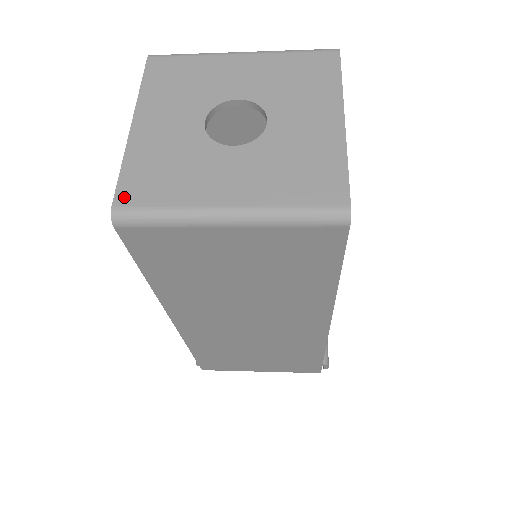
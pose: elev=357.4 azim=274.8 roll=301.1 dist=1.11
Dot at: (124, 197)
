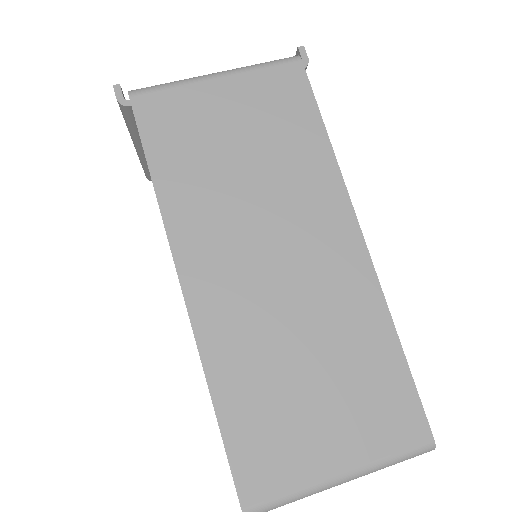
Dot at: occluded
